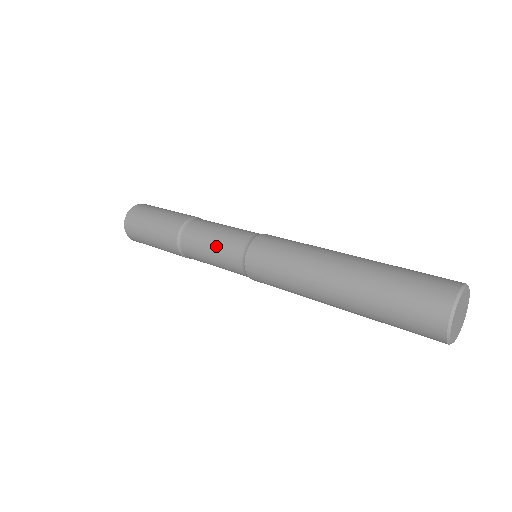
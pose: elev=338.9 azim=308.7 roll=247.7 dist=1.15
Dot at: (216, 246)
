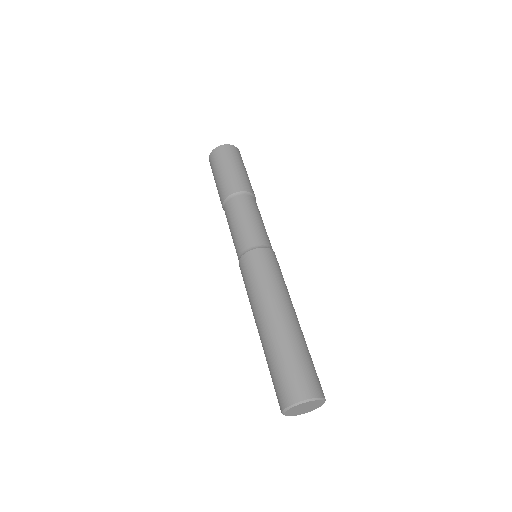
Dot at: occluded
